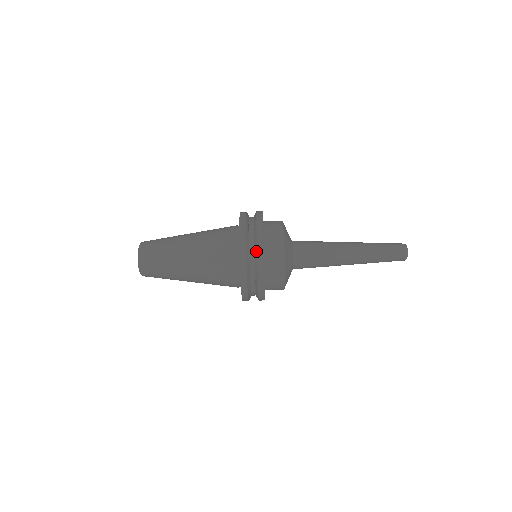
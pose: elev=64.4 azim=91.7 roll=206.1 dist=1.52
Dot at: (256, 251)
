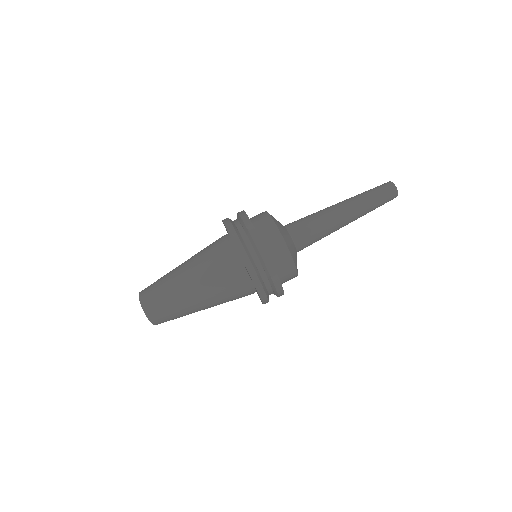
Dot at: (239, 217)
